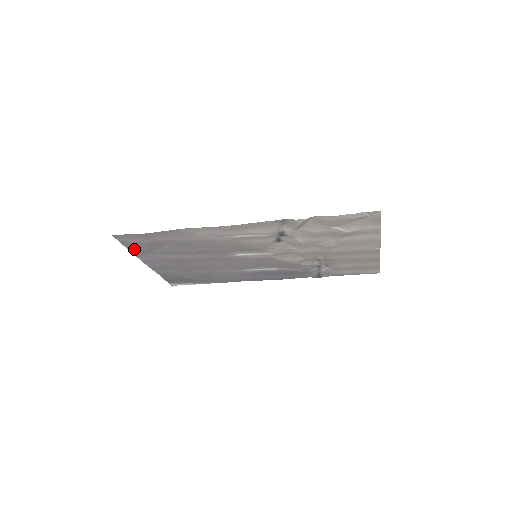
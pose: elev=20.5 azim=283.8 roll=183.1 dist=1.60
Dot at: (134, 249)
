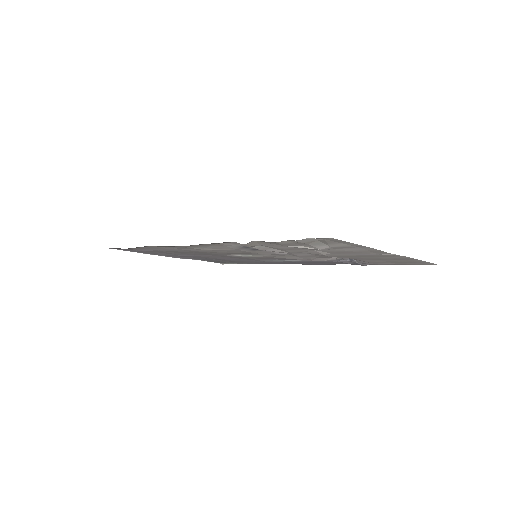
Dot at: occluded
